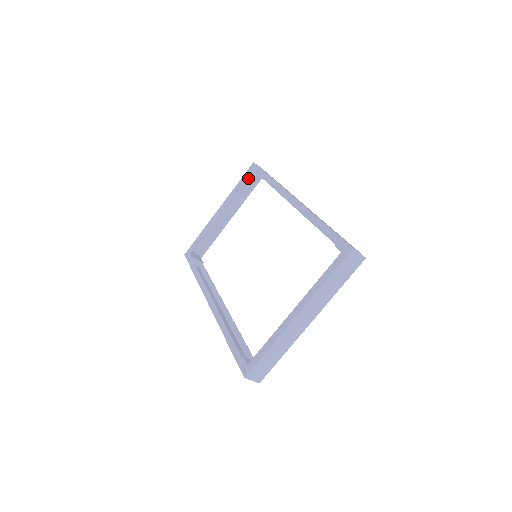
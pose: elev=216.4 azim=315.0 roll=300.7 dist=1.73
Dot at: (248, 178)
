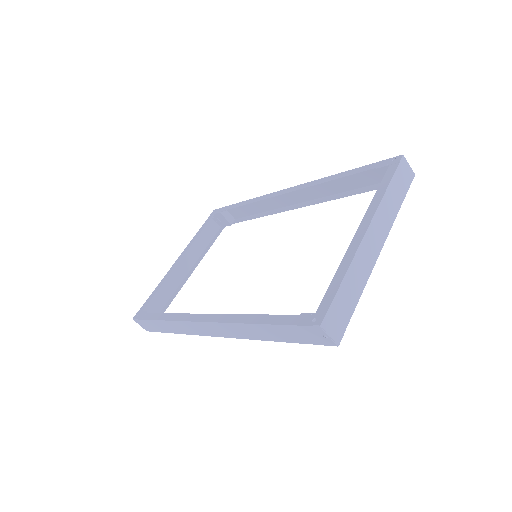
Dot at: (209, 227)
